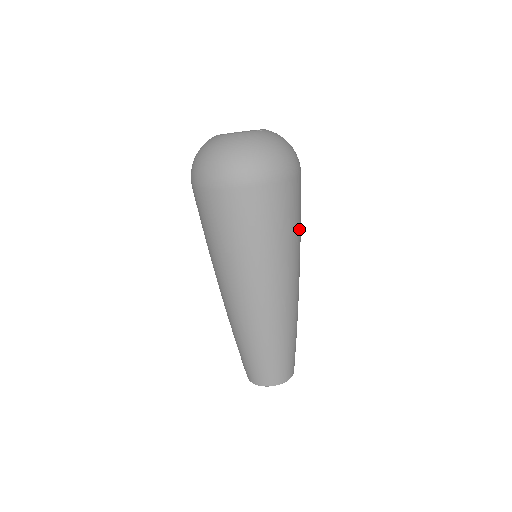
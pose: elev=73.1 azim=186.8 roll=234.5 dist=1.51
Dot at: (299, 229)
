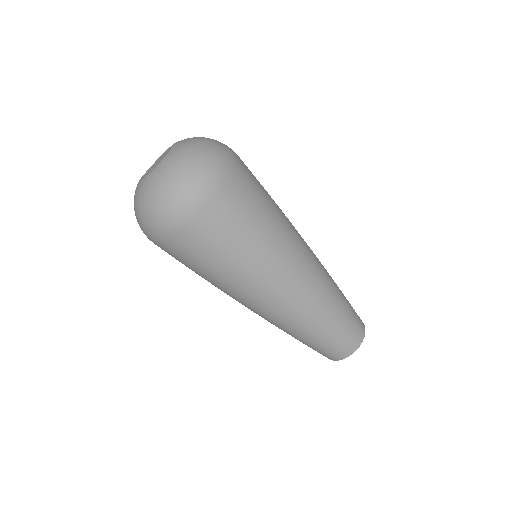
Dot at: (275, 204)
